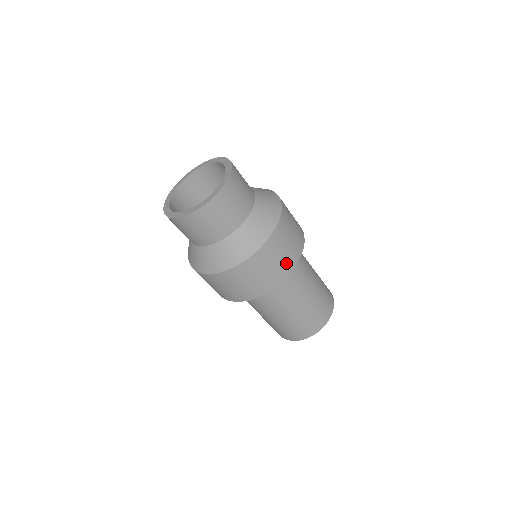
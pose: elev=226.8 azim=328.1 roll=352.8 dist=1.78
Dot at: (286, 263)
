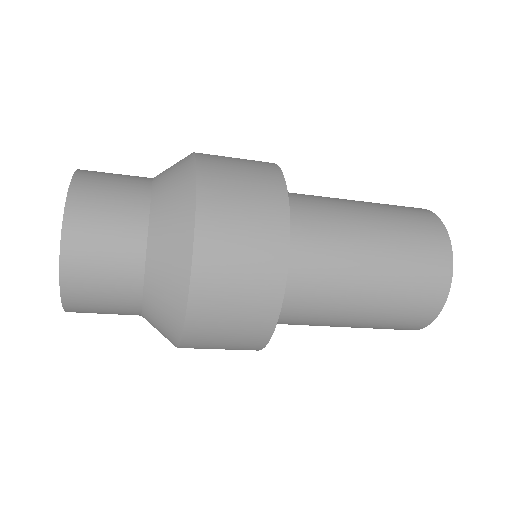
Dot at: occluded
